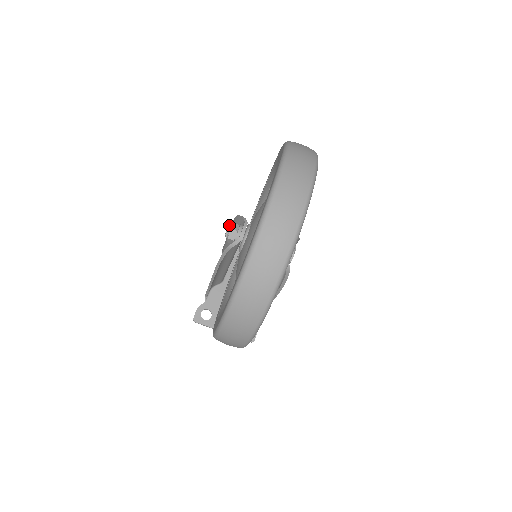
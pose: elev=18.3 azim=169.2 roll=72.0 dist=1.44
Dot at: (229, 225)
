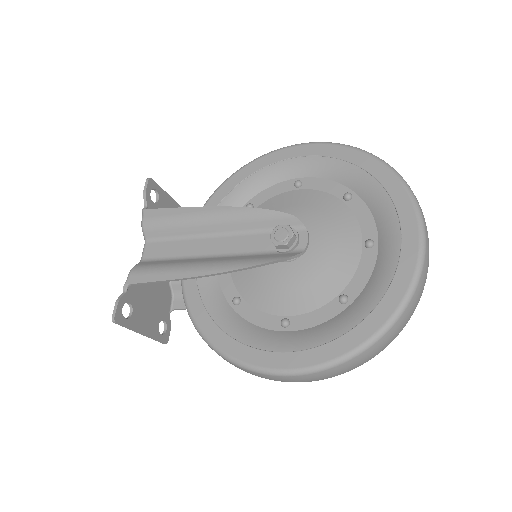
Dot at: (149, 180)
